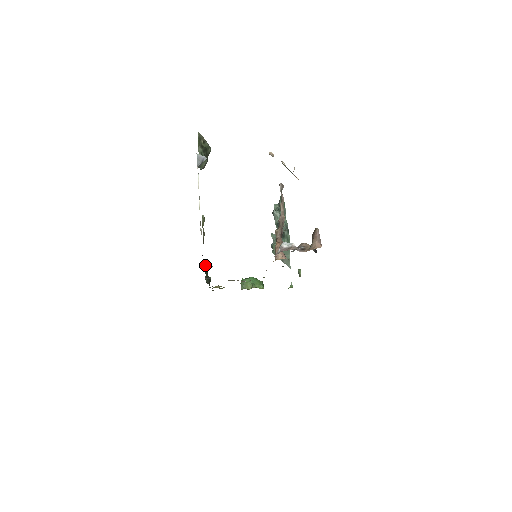
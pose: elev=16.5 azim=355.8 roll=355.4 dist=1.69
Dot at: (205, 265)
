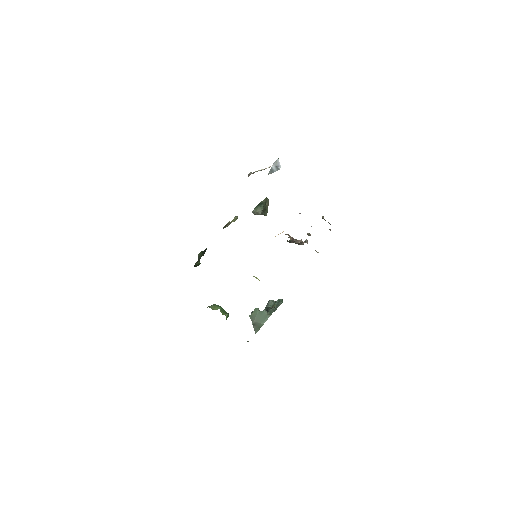
Dot at: occluded
